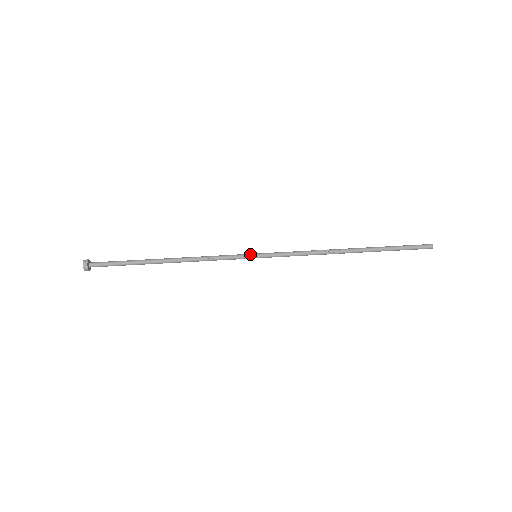
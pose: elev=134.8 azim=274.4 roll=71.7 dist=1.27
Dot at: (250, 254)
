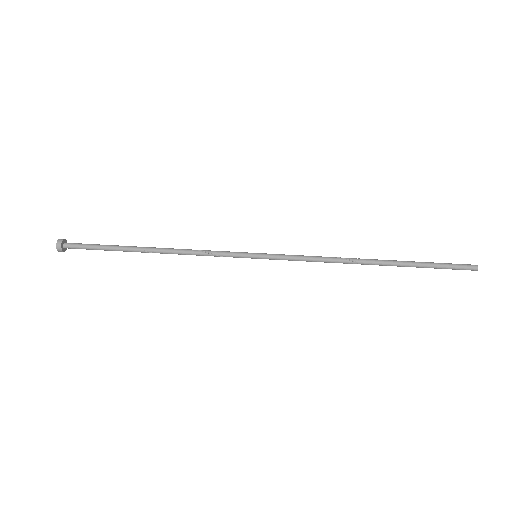
Dot at: occluded
